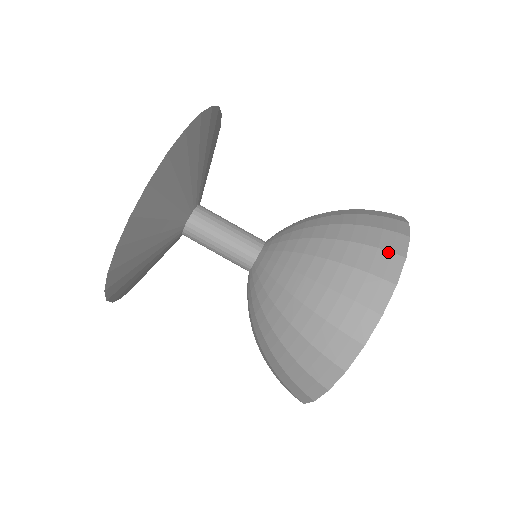
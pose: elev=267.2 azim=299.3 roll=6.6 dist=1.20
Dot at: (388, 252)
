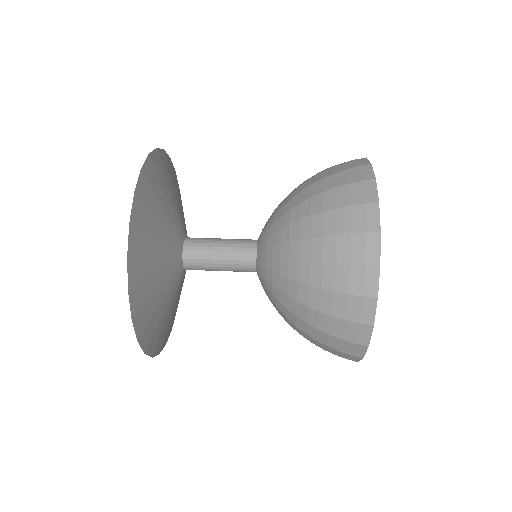
Dot at: (355, 167)
